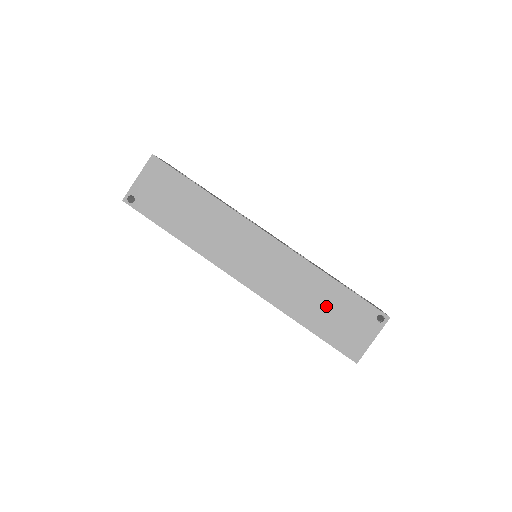
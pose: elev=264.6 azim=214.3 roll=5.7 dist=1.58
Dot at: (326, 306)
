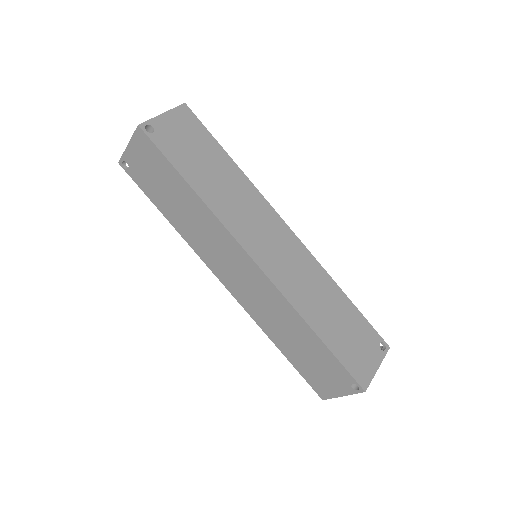
Dot at: (338, 319)
